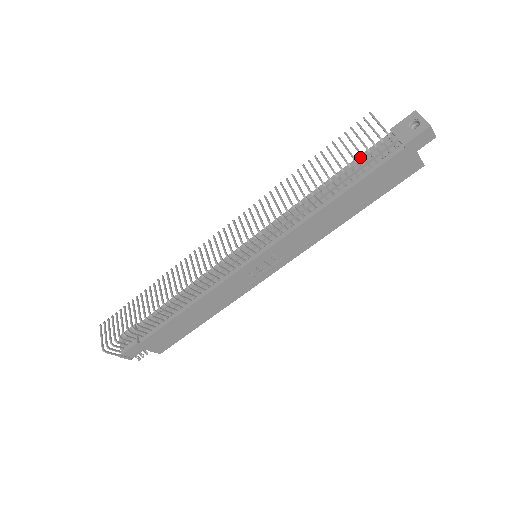
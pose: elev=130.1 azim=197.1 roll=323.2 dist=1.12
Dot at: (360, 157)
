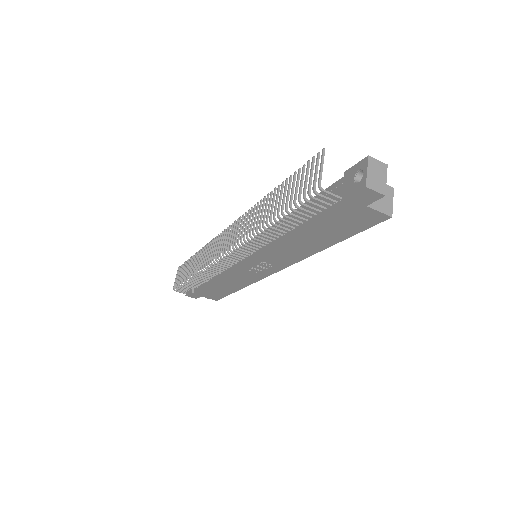
Dot at: occluded
